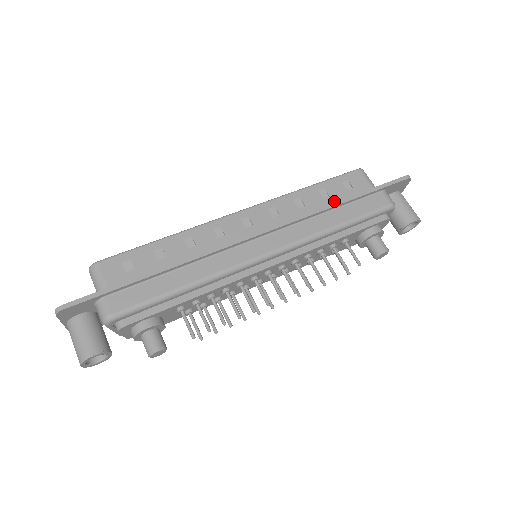
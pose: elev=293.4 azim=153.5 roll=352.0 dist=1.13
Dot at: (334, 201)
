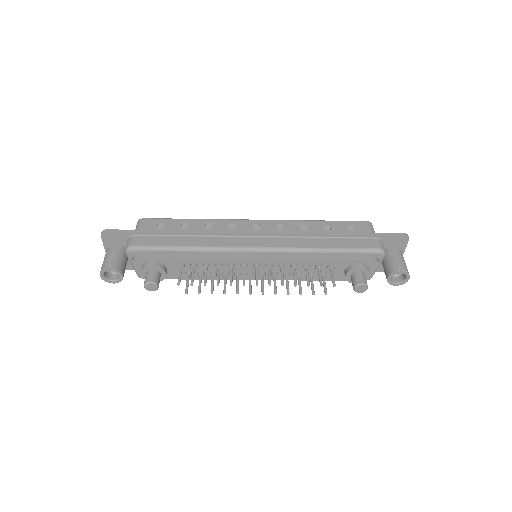
Dot at: occluded
